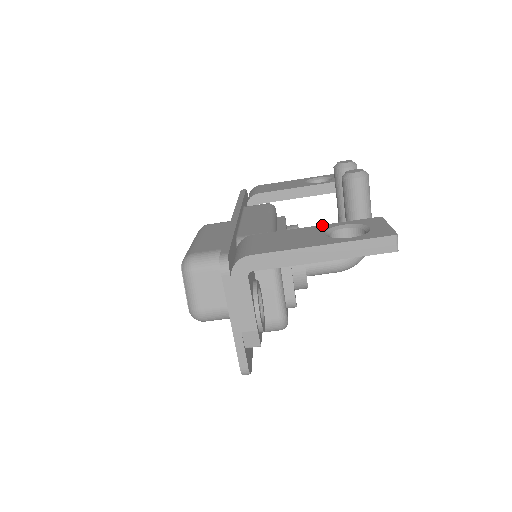
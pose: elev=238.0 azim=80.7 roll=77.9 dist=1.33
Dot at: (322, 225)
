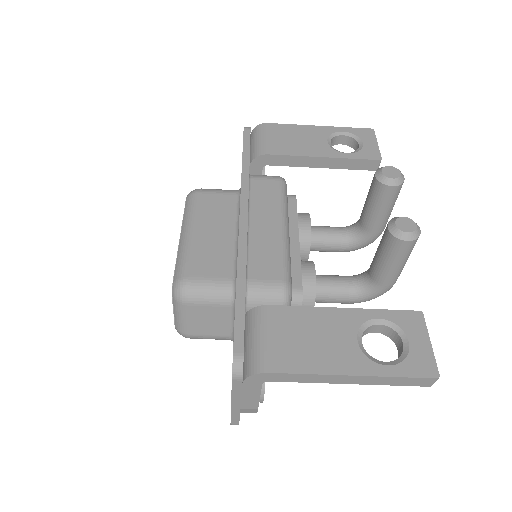
Dot at: (353, 310)
